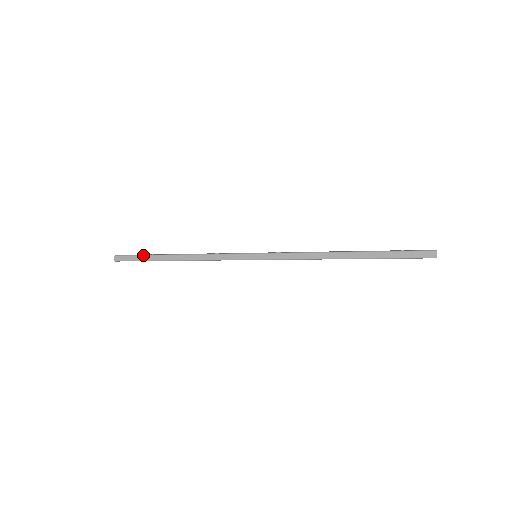
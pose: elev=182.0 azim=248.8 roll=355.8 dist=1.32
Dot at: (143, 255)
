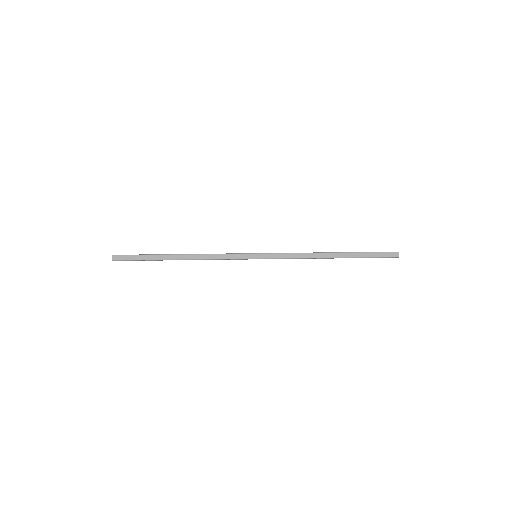
Dot at: (145, 255)
